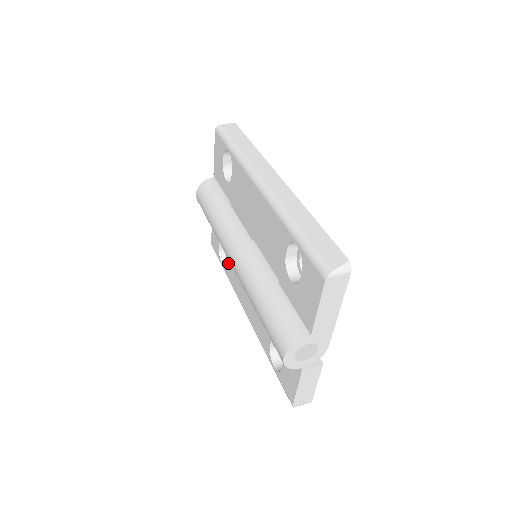
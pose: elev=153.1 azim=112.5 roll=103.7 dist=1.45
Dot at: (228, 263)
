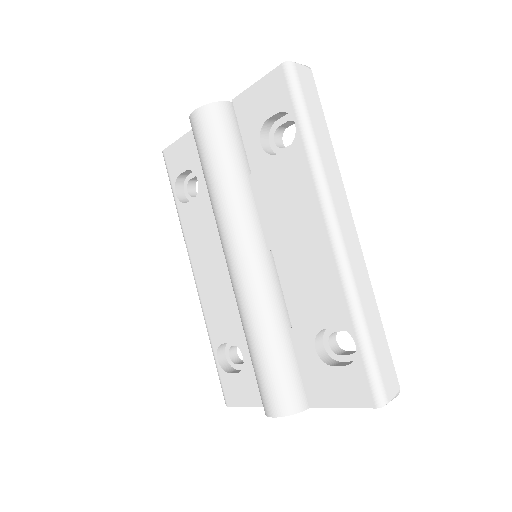
Dot at: (192, 209)
